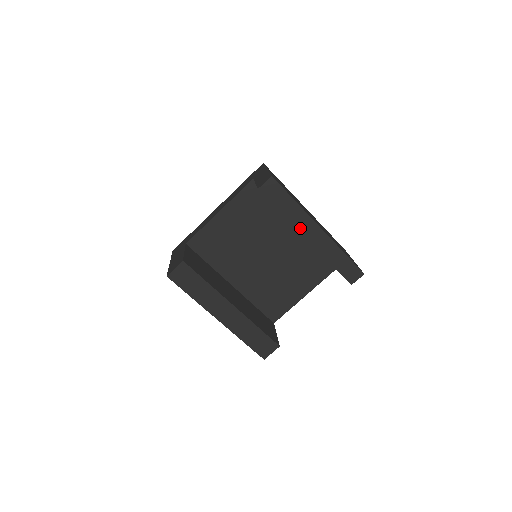
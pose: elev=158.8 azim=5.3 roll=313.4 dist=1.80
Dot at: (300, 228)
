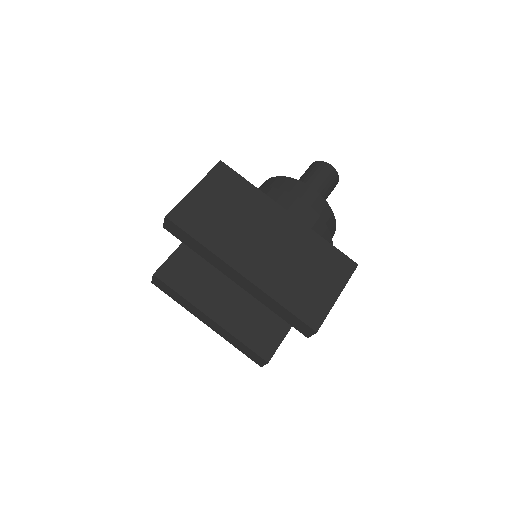
Dot at: (222, 270)
